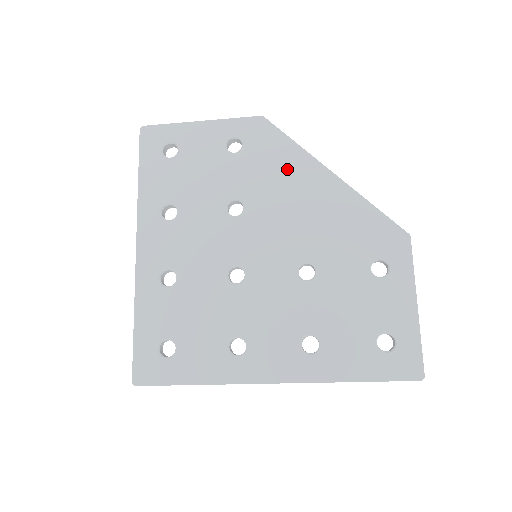
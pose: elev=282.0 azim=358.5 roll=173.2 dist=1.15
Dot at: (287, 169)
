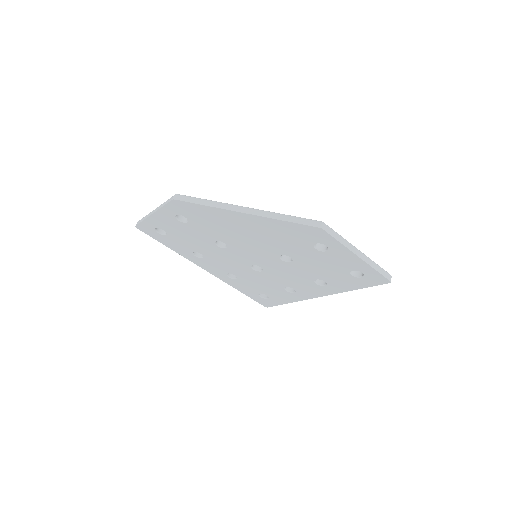
Dot at: (220, 220)
